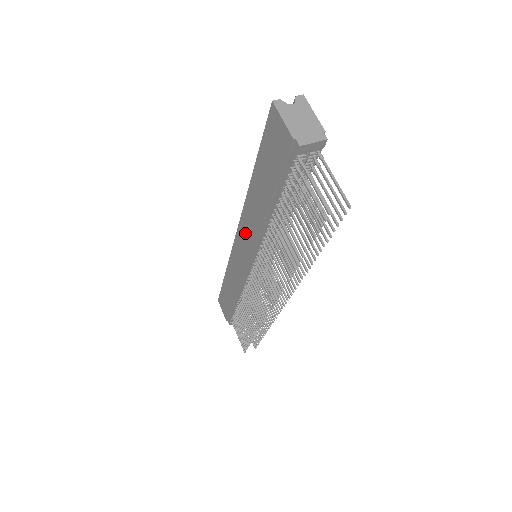
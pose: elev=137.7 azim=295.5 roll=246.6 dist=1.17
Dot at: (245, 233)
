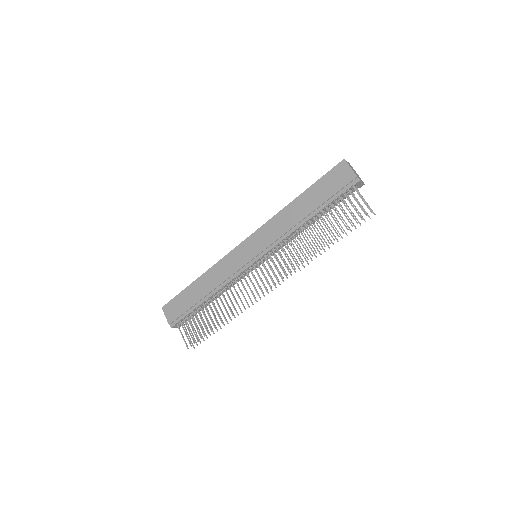
Dot at: (264, 235)
